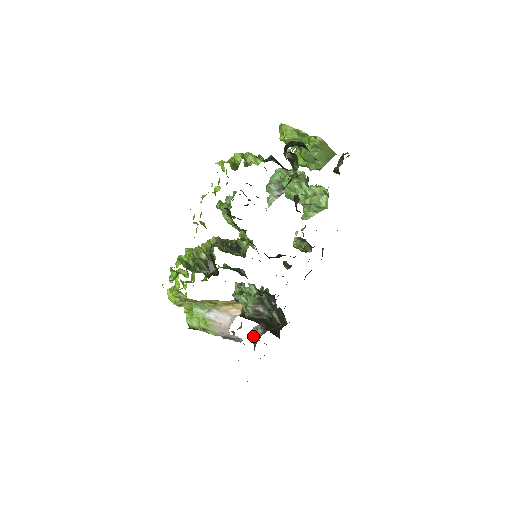
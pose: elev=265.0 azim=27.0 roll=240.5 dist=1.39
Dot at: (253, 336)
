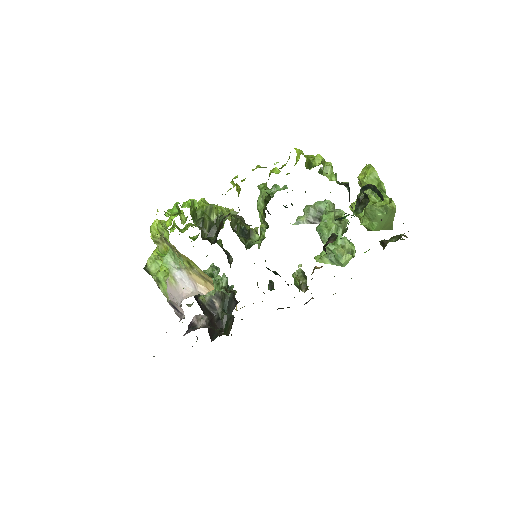
Dot at: (193, 321)
